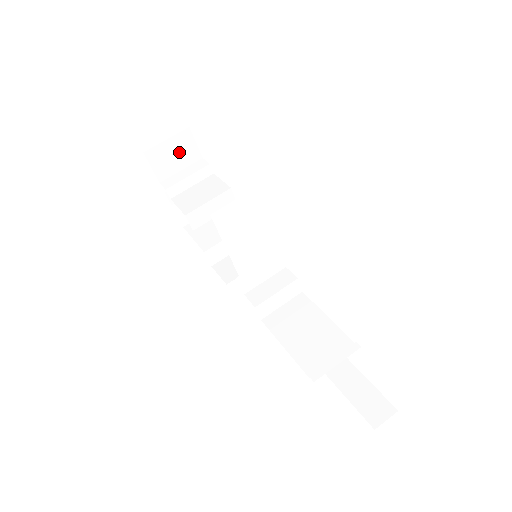
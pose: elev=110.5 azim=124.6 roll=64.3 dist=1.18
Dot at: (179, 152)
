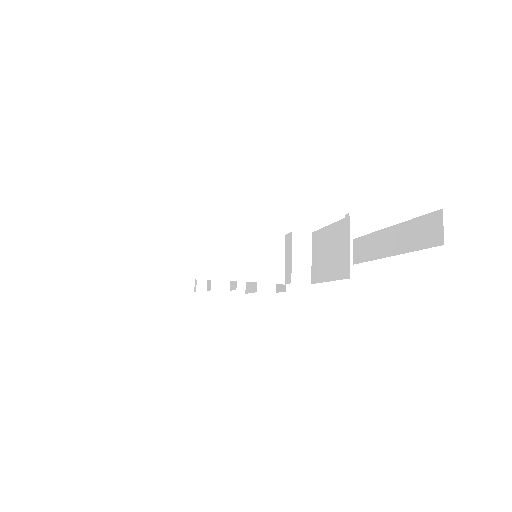
Dot at: occluded
